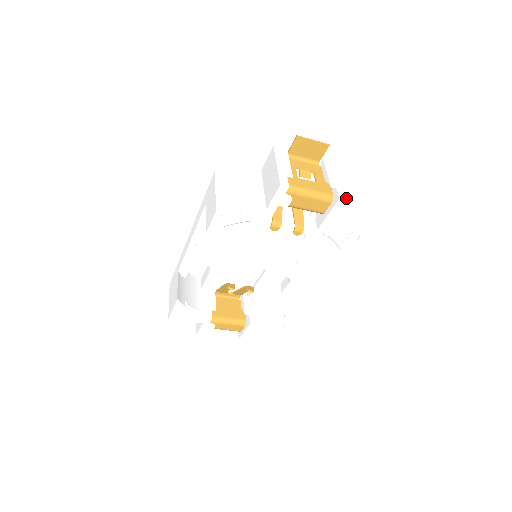
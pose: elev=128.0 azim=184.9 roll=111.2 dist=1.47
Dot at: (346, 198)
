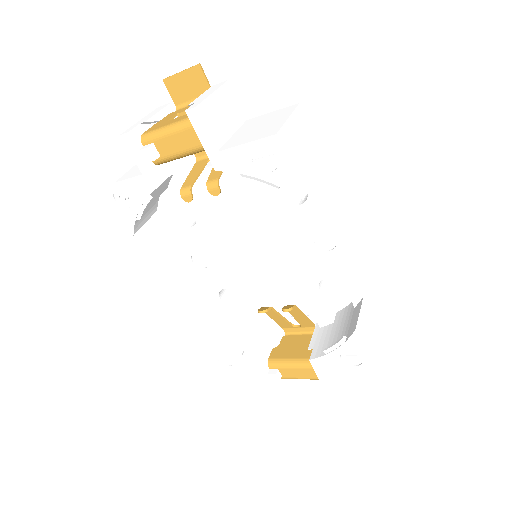
Dot at: (197, 105)
